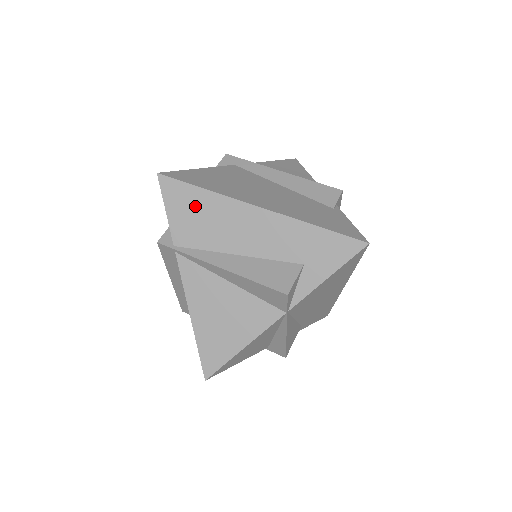
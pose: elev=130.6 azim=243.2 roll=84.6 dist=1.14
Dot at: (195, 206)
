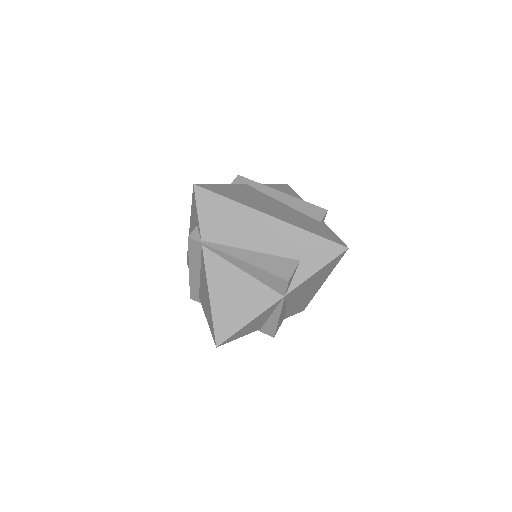
Dot at: (221, 211)
